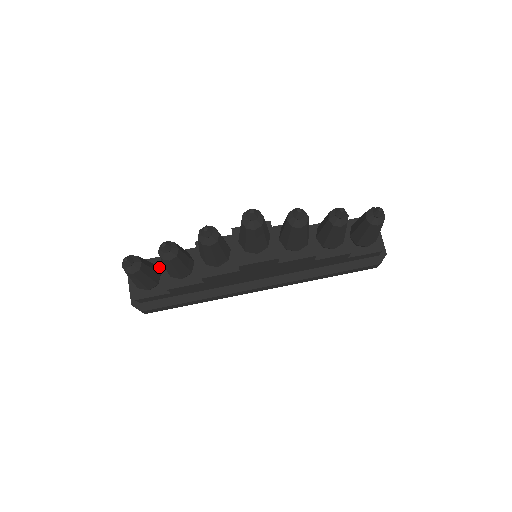
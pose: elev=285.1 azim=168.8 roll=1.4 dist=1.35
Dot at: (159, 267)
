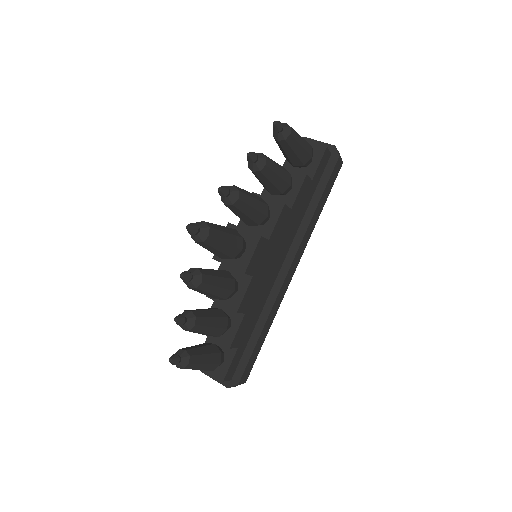
Dot at: (212, 342)
